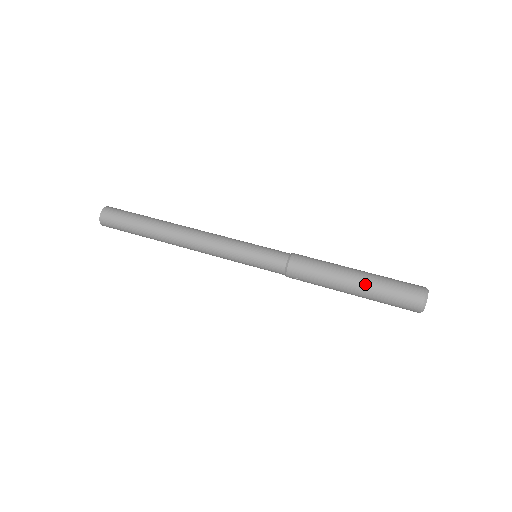
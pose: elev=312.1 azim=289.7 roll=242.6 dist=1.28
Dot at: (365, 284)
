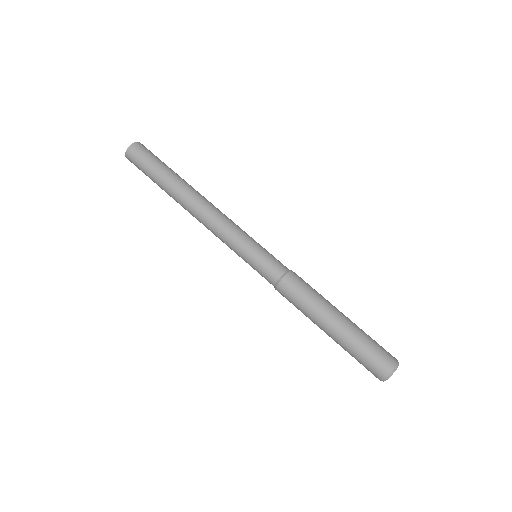
Dot at: (339, 337)
